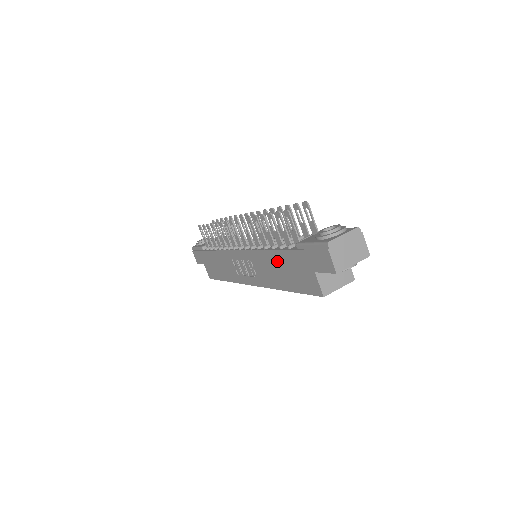
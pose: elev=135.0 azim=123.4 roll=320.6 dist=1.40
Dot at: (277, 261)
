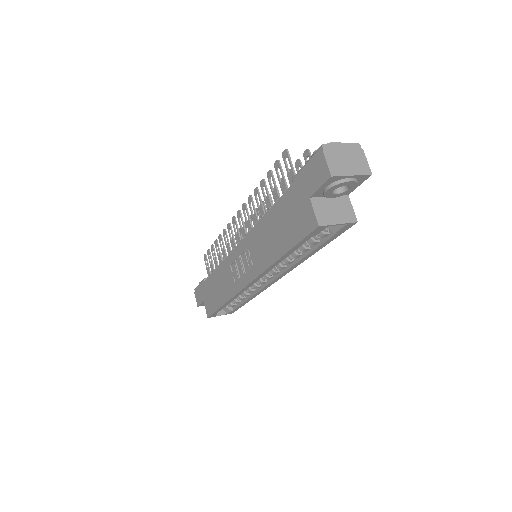
Dot at: (273, 221)
